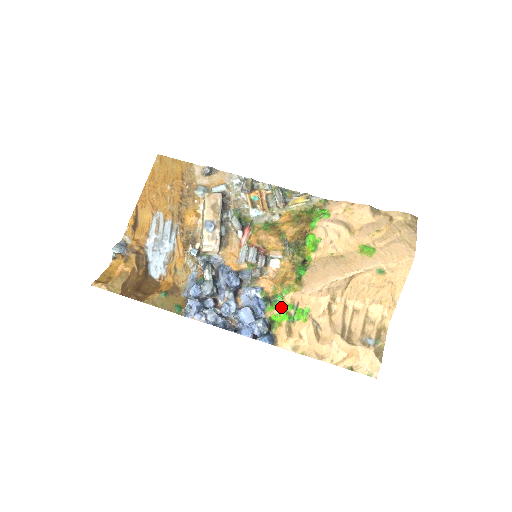
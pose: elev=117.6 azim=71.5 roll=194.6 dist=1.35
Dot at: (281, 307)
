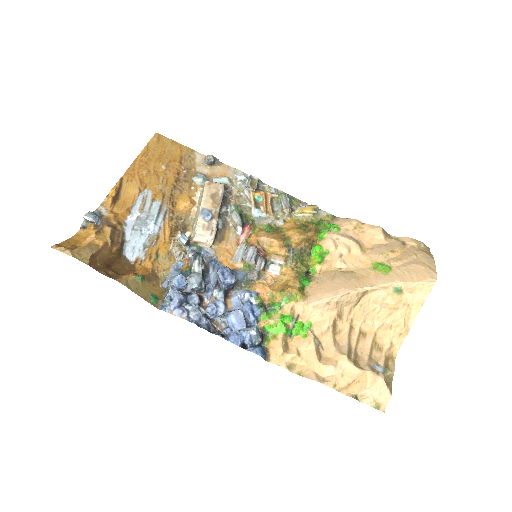
Dot at: (278, 317)
